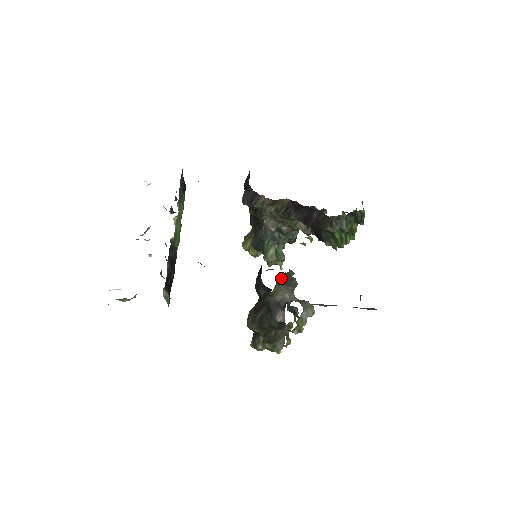
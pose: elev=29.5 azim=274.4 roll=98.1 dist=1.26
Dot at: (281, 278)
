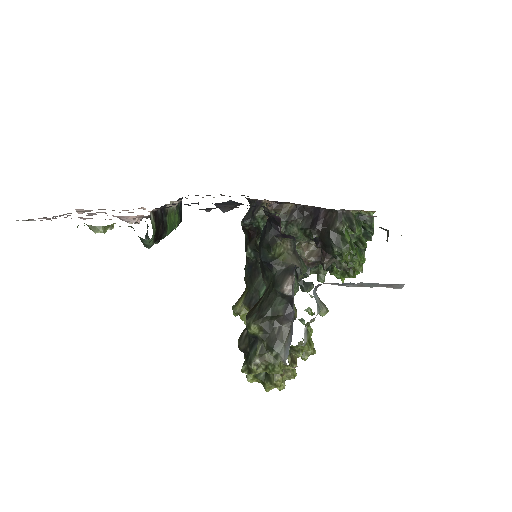
Dot at: (291, 227)
